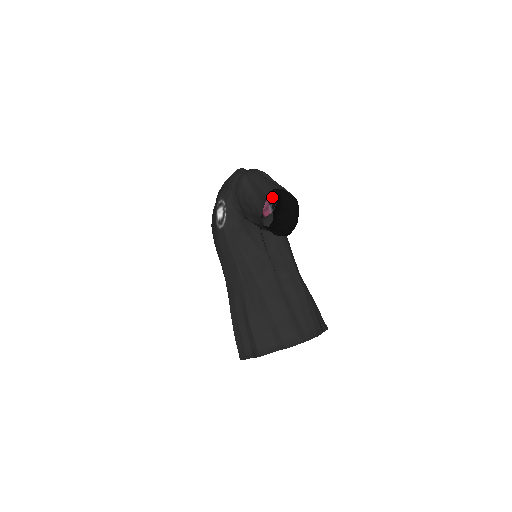
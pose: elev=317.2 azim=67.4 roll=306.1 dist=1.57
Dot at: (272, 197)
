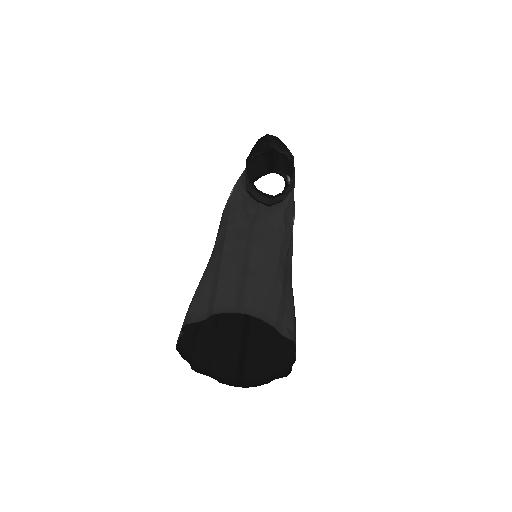
Dot at: occluded
